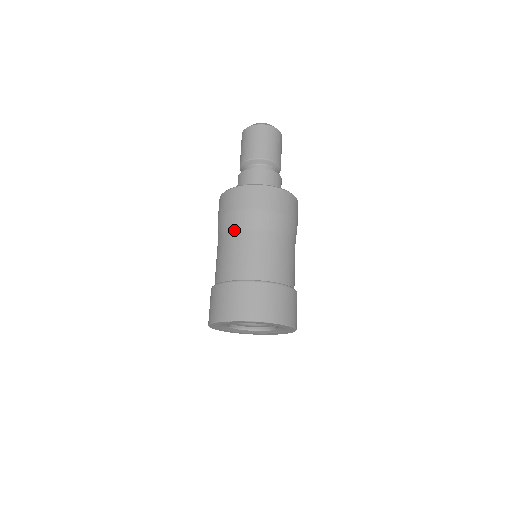
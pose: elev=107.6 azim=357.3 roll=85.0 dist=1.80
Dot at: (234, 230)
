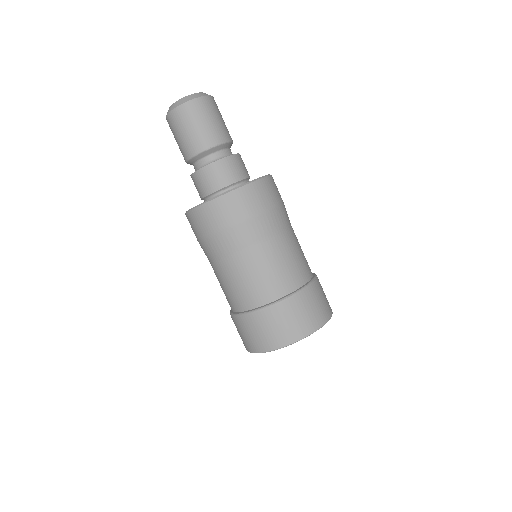
Dot at: (254, 243)
